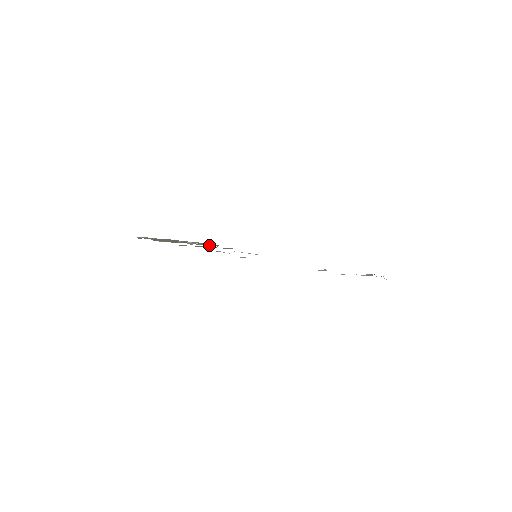
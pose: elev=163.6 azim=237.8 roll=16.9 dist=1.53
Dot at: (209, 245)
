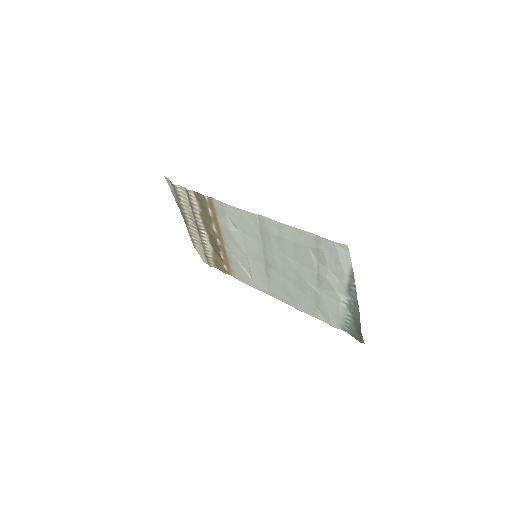
Dot at: (210, 263)
